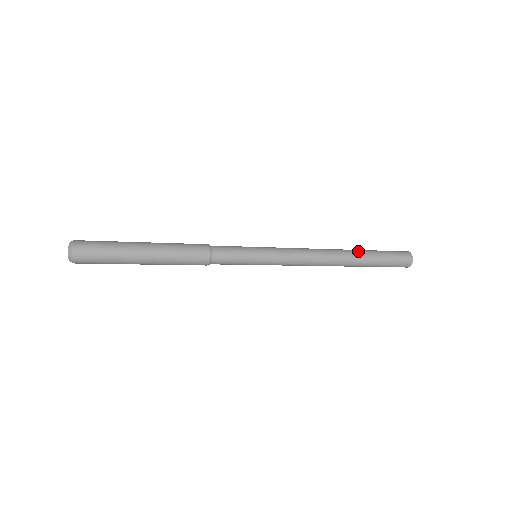
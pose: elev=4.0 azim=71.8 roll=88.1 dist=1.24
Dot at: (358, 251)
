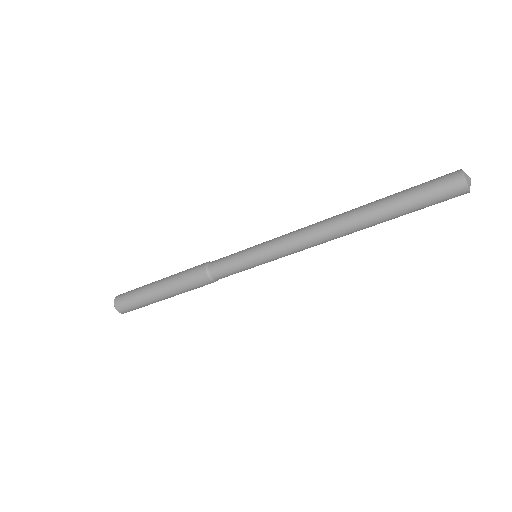
Dot at: (372, 202)
